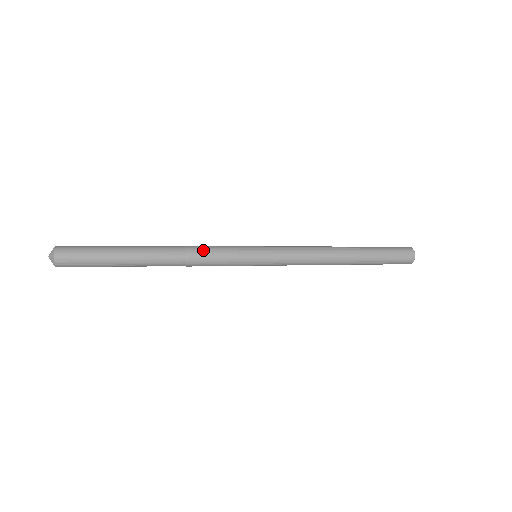
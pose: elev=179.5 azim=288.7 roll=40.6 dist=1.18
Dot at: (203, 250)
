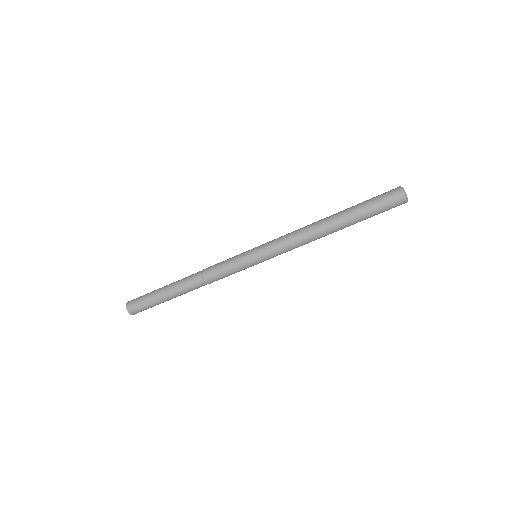
Dot at: occluded
